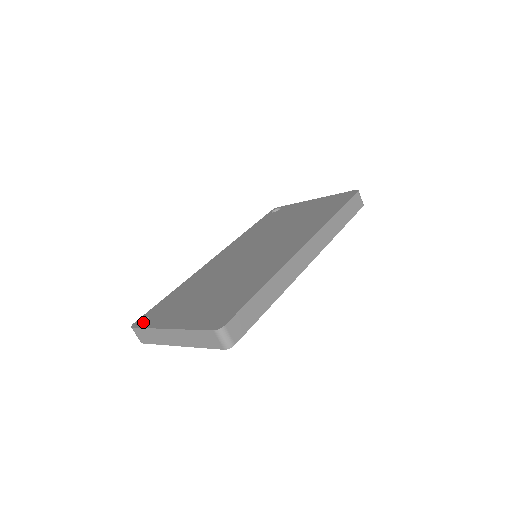
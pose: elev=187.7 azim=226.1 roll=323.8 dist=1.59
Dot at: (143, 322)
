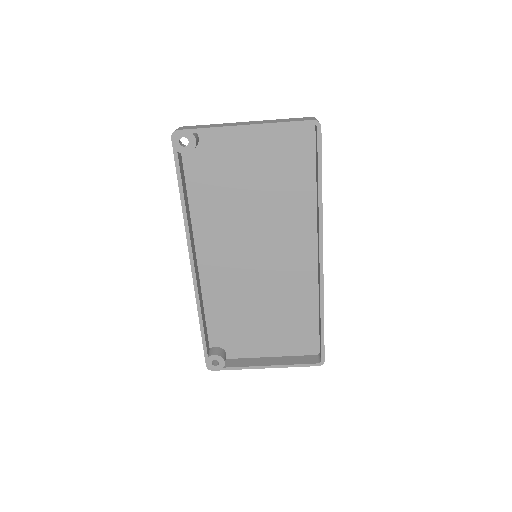
Dot at: occluded
